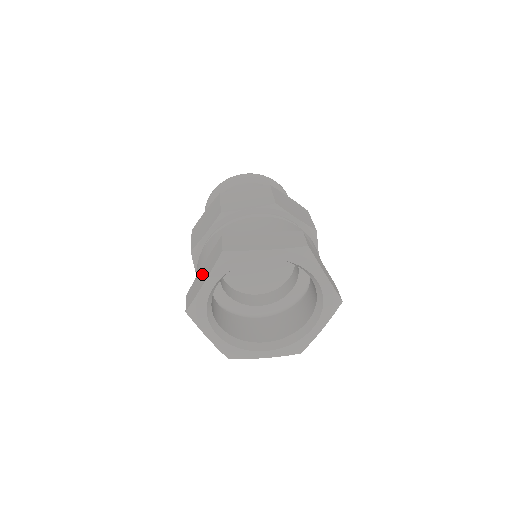
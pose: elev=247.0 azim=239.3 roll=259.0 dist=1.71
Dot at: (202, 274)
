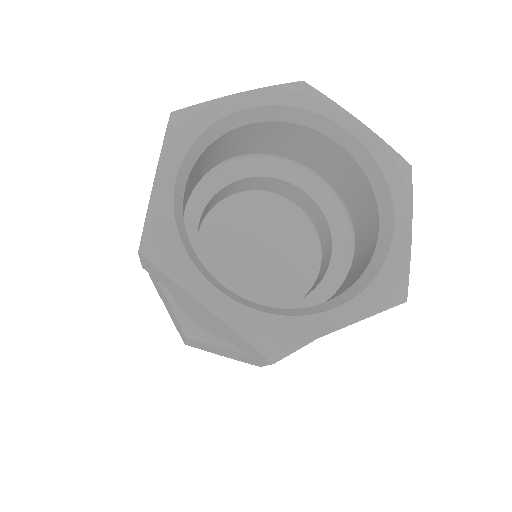
Dot at: occluded
